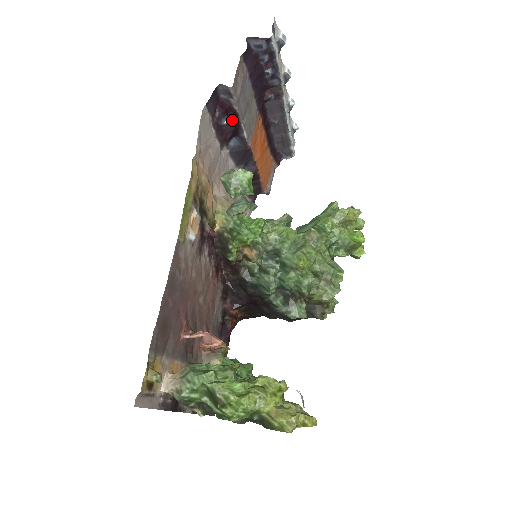
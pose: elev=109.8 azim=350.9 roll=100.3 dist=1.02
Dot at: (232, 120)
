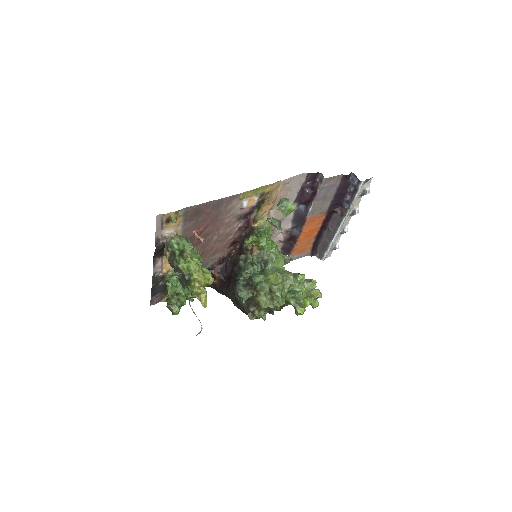
Dot at: (311, 194)
